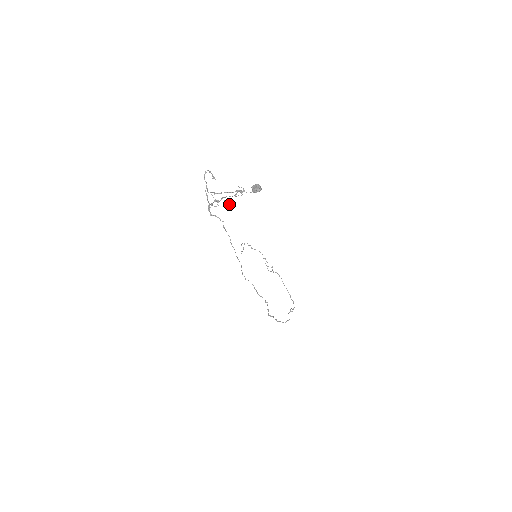
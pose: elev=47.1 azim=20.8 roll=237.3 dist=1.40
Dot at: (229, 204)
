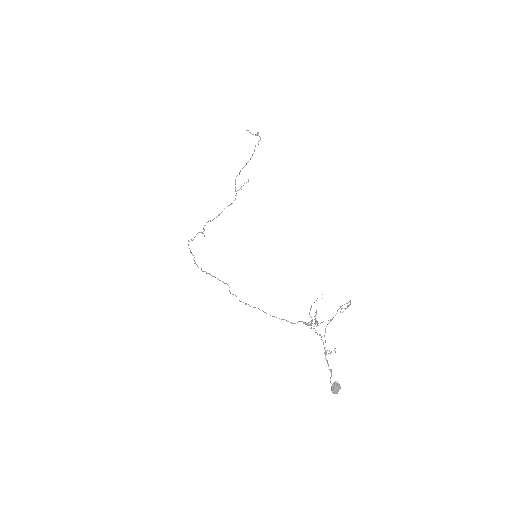
Dot at: (314, 326)
